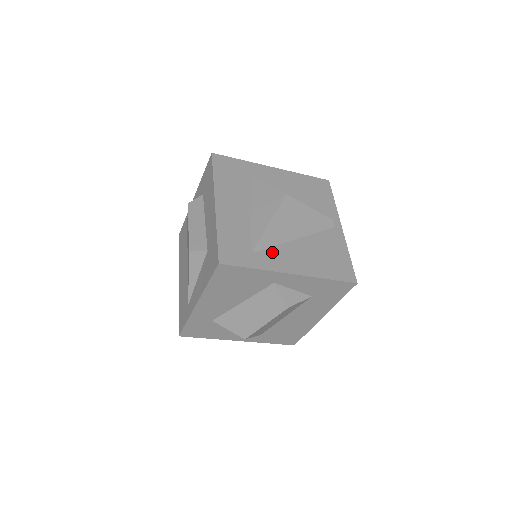
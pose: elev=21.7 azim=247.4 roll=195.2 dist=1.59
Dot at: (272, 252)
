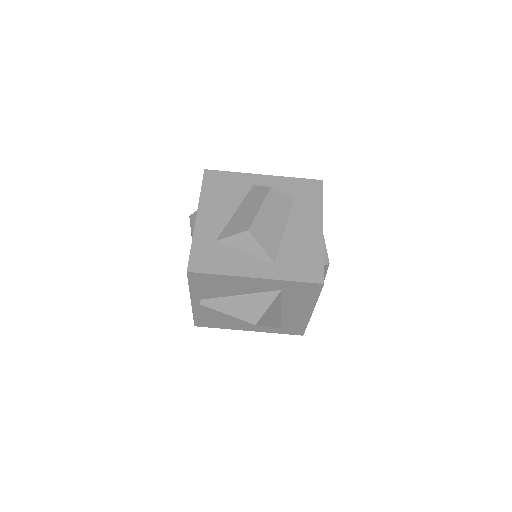
Dot at: occluded
